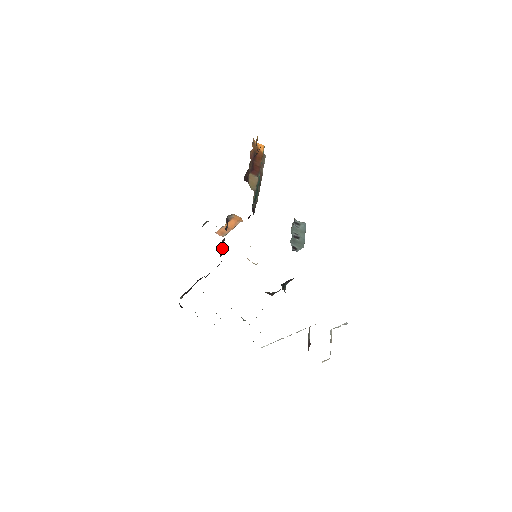
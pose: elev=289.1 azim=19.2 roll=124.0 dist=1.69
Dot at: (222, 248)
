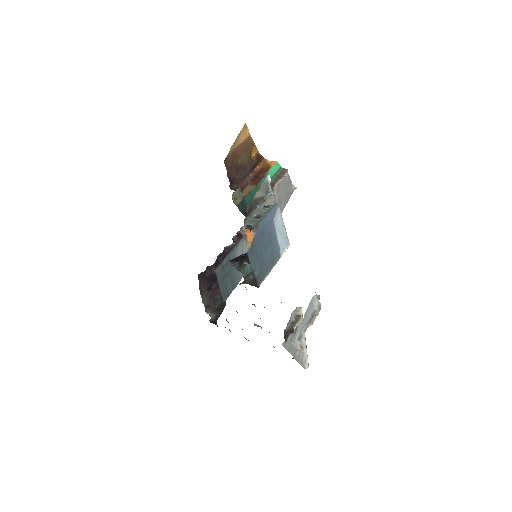
Dot at: (225, 256)
